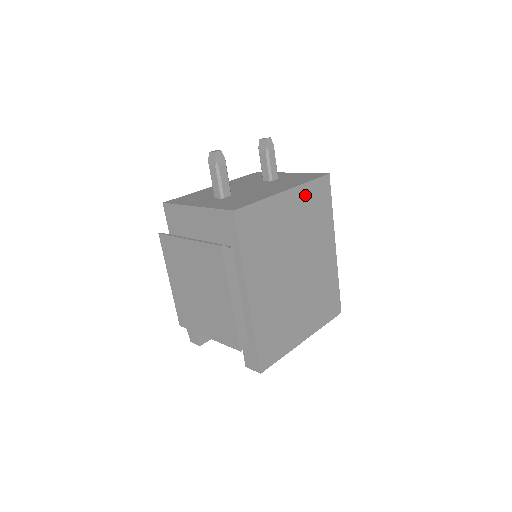
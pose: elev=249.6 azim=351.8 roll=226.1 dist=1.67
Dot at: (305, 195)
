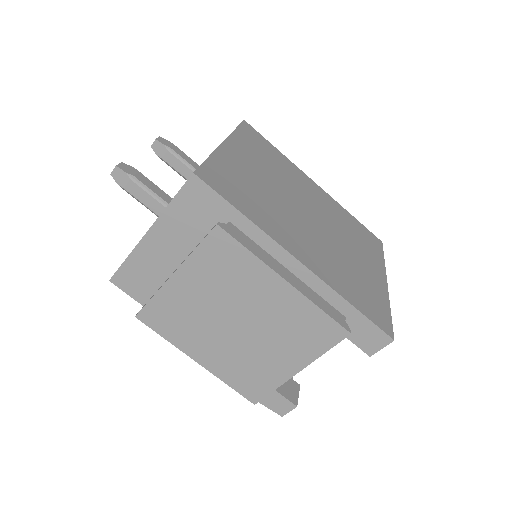
Dot at: (244, 143)
